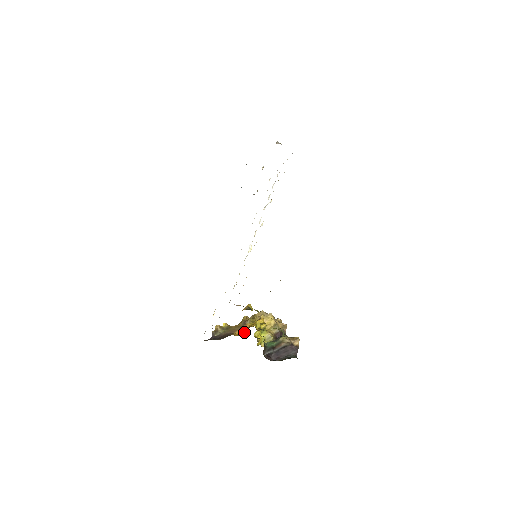
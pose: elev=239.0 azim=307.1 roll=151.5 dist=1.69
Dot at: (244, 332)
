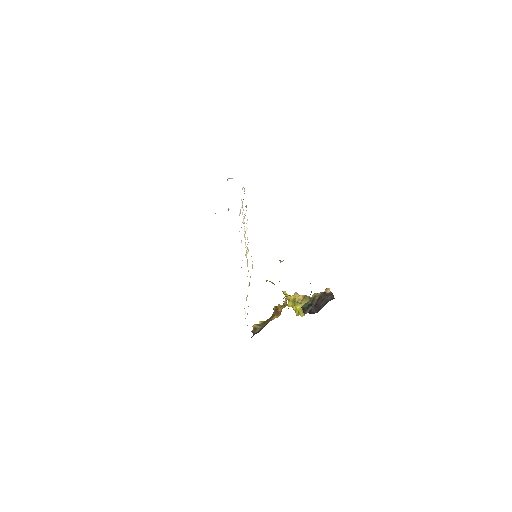
Dot at: (279, 313)
